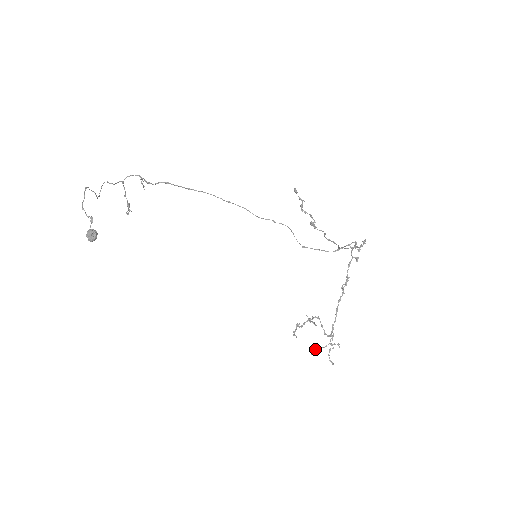
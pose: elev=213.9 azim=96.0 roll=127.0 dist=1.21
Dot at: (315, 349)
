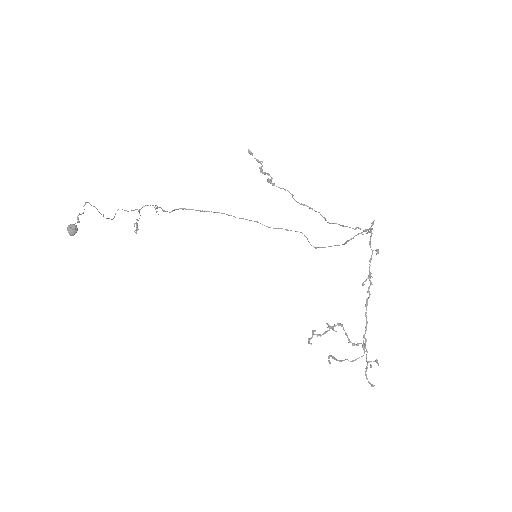
Dot at: (339, 361)
